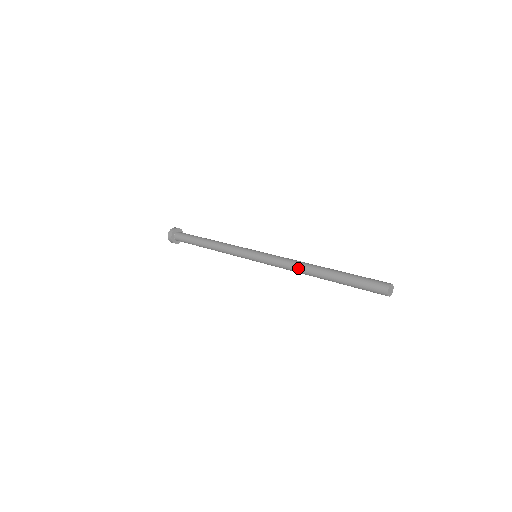
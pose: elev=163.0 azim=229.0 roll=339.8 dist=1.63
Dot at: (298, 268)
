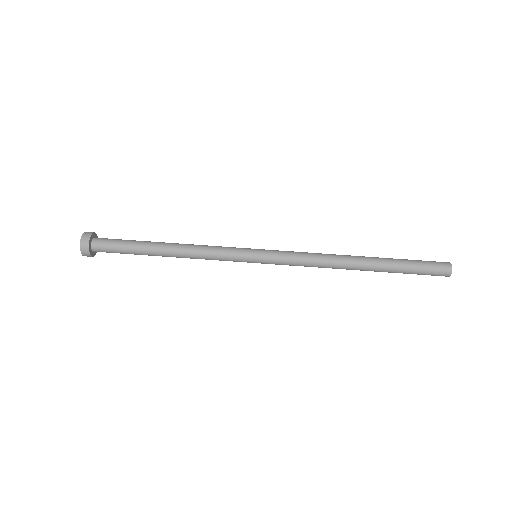
Dot at: occluded
